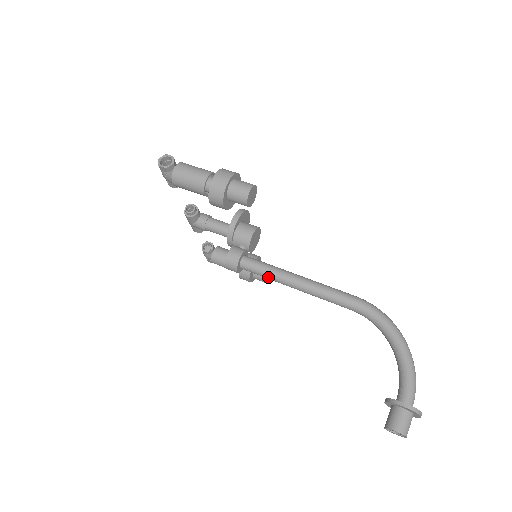
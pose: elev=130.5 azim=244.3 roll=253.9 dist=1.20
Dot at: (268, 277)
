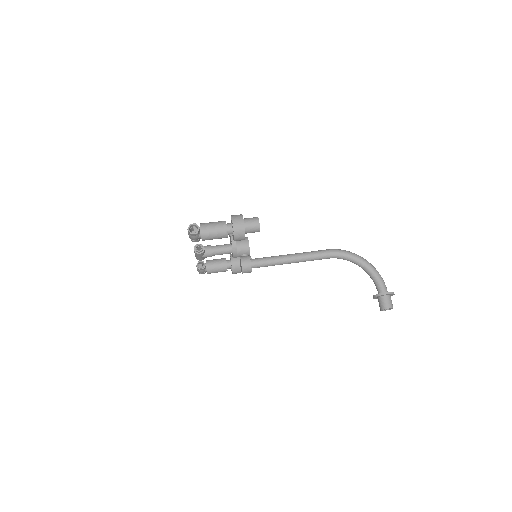
Dot at: (272, 265)
